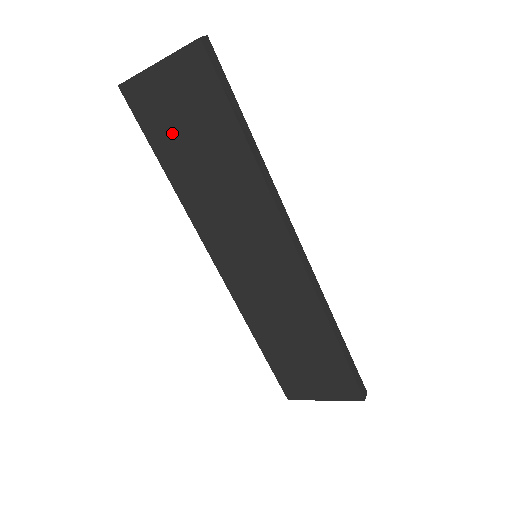
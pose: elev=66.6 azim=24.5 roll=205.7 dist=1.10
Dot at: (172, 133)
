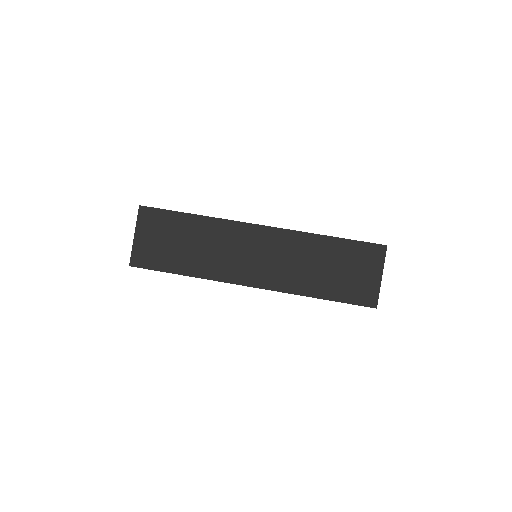
Dot at: (166, 253)
